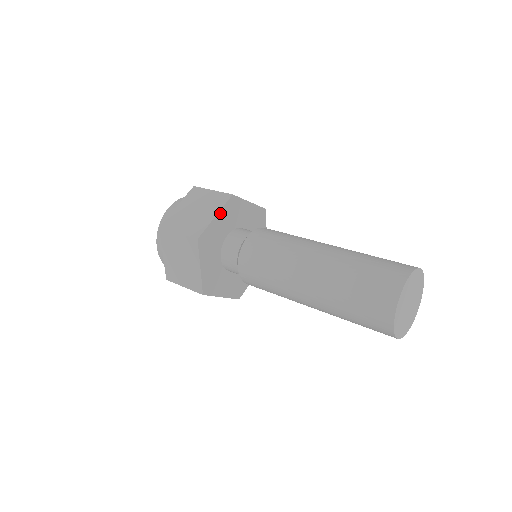
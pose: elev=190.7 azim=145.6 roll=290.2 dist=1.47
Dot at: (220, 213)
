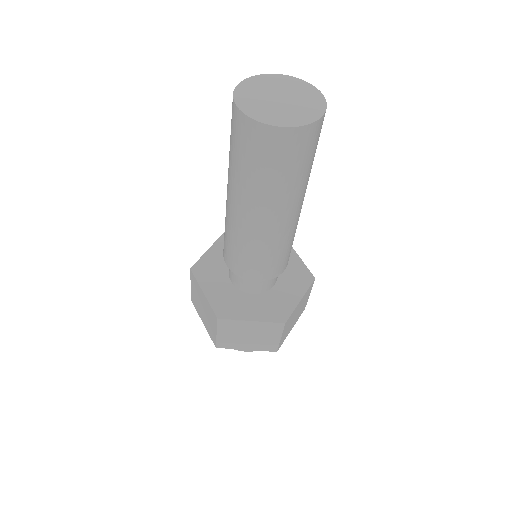
Dot at: (214, 246)
